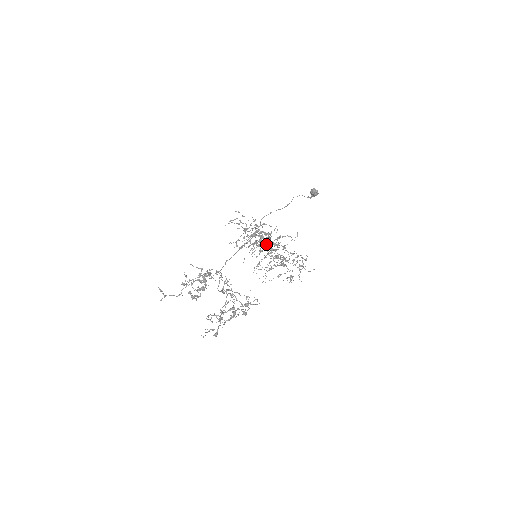
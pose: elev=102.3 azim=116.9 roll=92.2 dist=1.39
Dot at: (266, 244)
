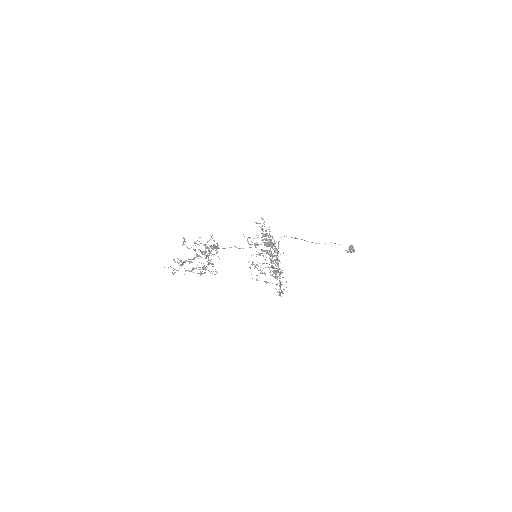
Dot at: occluded
